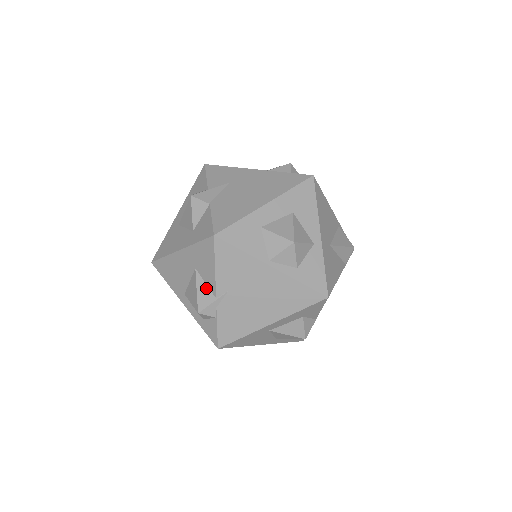
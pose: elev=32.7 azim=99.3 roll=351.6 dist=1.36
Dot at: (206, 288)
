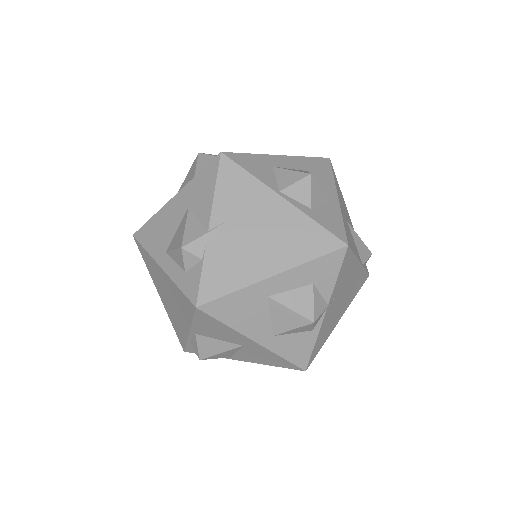
Dot at: (198, 223)
